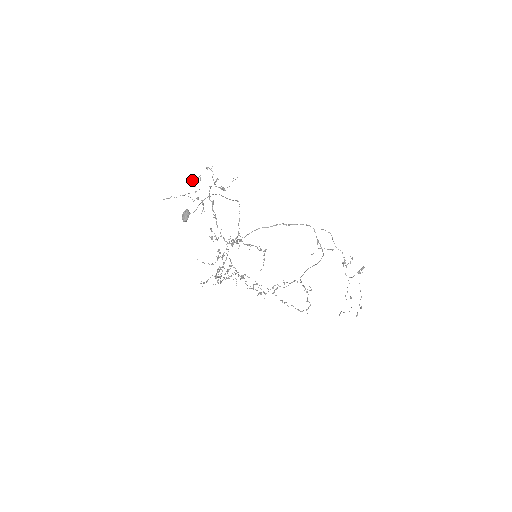
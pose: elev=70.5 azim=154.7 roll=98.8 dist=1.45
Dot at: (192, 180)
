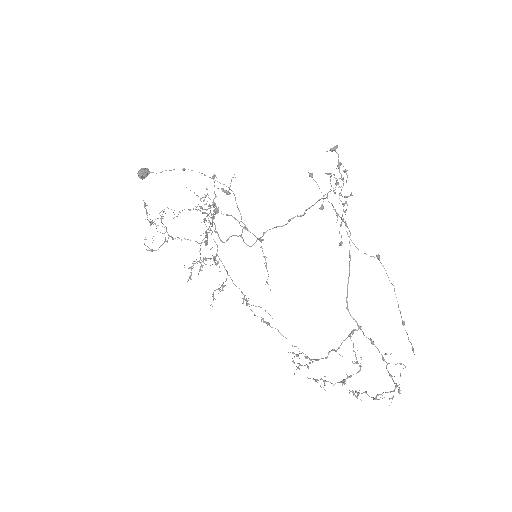
Dot at: (203, 197)
